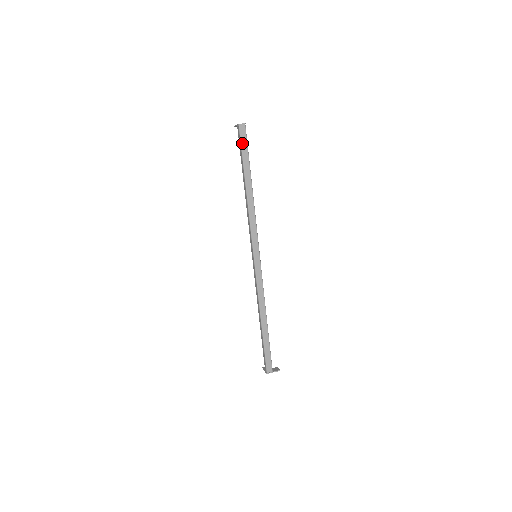
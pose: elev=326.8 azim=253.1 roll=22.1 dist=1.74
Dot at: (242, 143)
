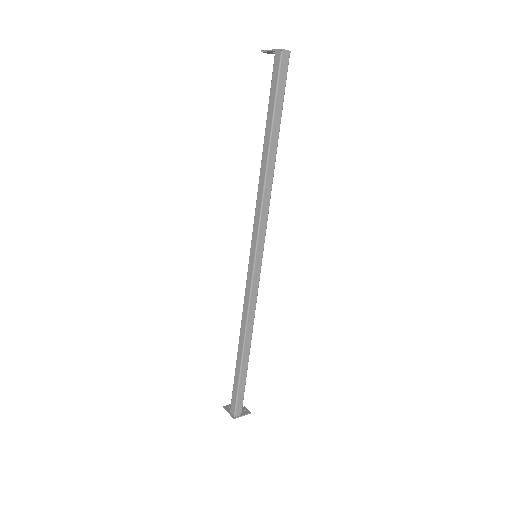
Dot at: (279, 81)
